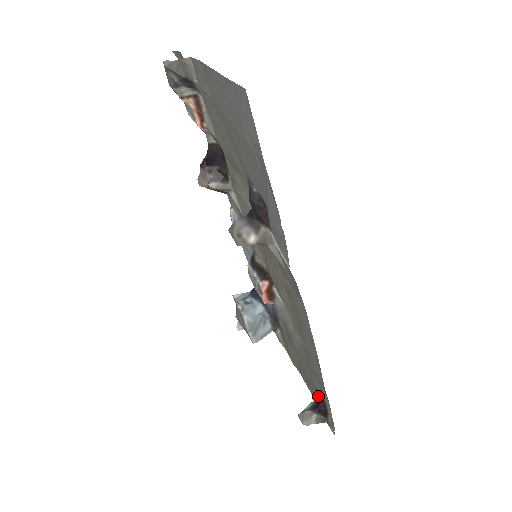
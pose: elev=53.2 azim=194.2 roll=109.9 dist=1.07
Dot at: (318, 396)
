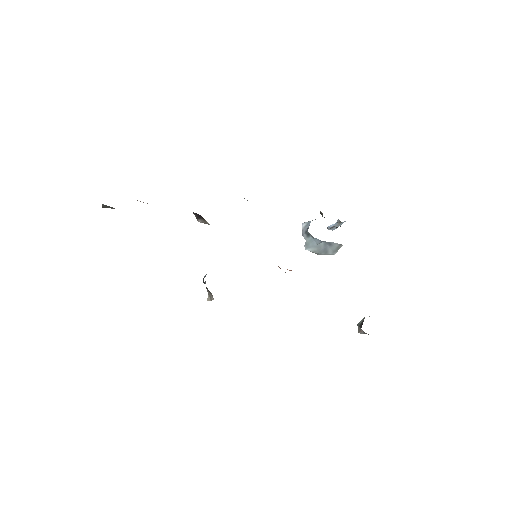
Dot at: occluded
